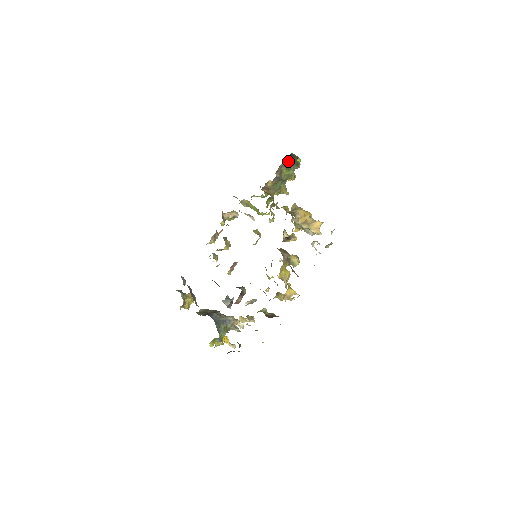
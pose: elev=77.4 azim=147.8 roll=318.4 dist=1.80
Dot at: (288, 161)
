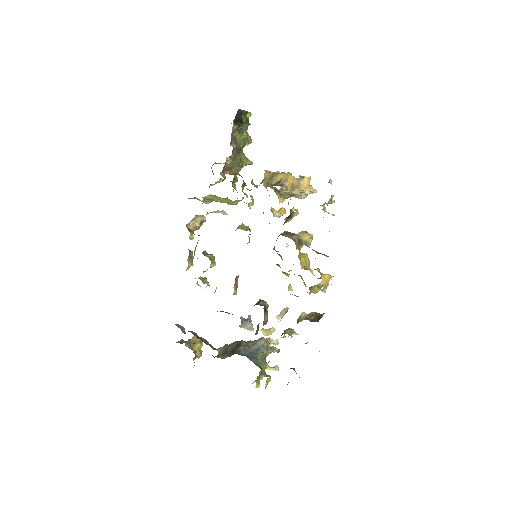
Dot at: (237, 122)
